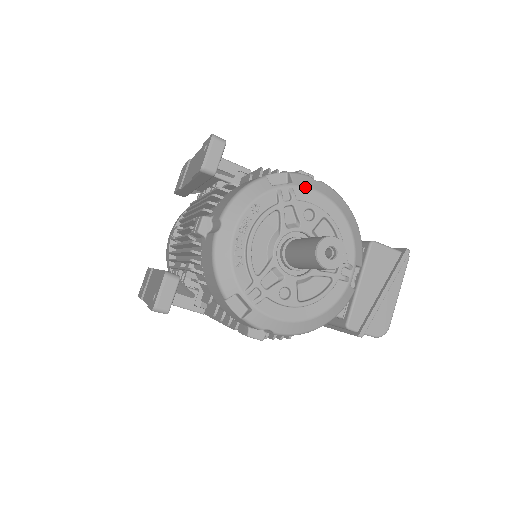
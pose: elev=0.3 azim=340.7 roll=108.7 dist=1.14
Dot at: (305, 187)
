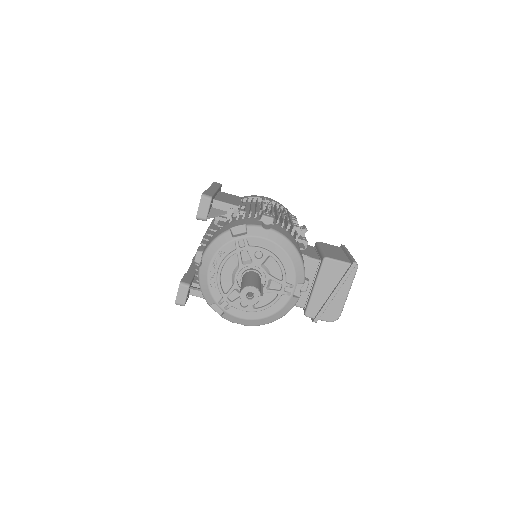
Dot at: (255, 236)
